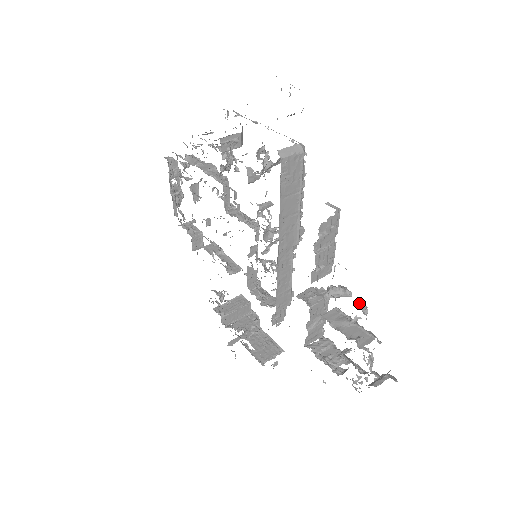
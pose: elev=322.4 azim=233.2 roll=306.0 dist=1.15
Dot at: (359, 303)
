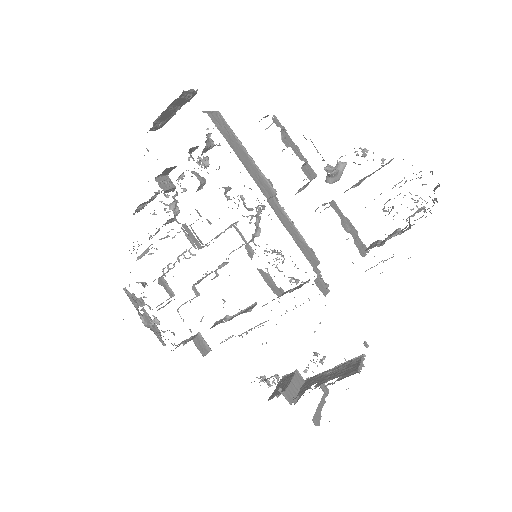
Dot at: (355, 152)
